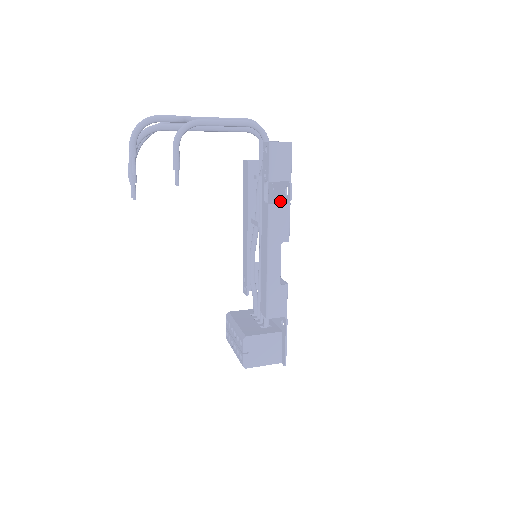
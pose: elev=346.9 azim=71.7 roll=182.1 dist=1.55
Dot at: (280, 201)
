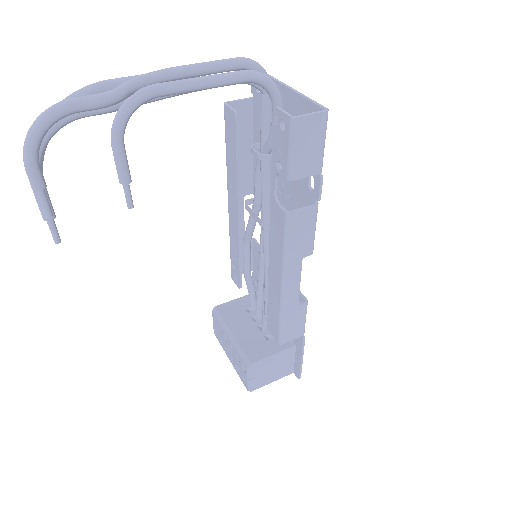
Dot at: (296, 188)
